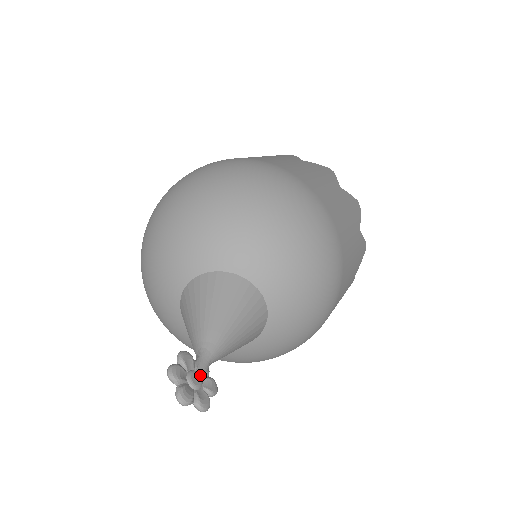
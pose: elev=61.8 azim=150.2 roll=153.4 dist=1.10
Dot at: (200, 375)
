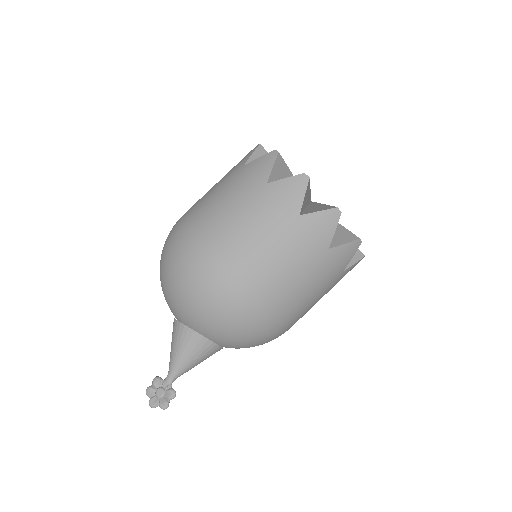
Dot at: (163, 389)
